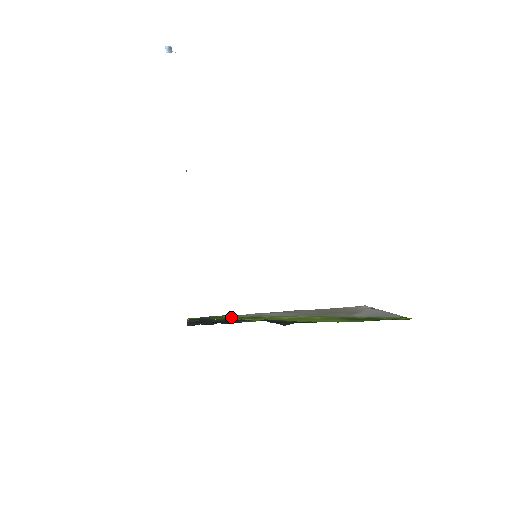
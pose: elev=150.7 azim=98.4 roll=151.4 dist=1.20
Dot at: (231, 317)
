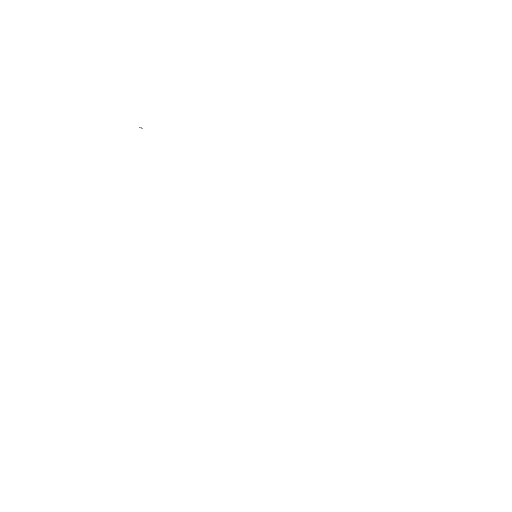
Dot at: occluded
